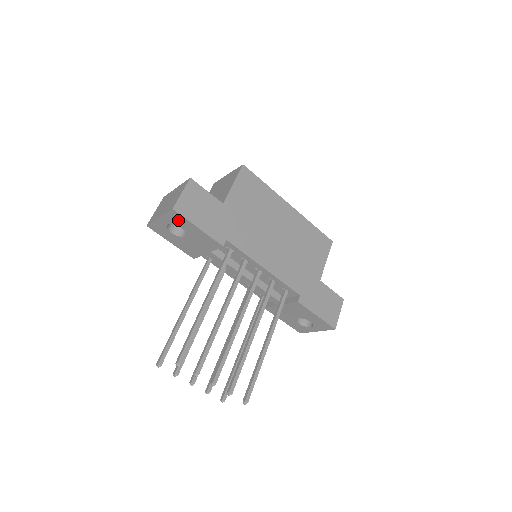
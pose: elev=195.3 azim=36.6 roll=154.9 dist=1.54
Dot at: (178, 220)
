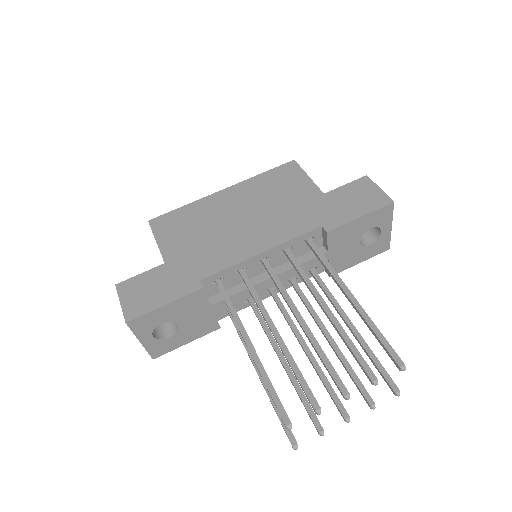
Dot at: (147, 323)
